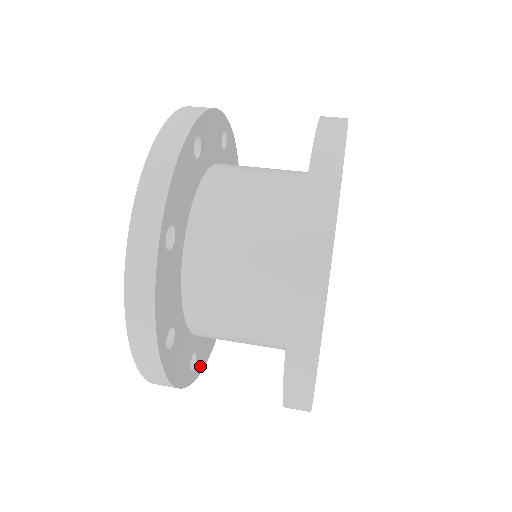
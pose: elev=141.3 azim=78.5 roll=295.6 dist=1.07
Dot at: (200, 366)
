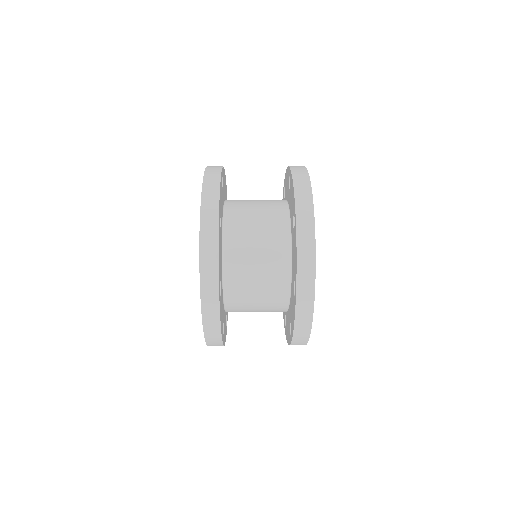
Dot at: (227, 316)
